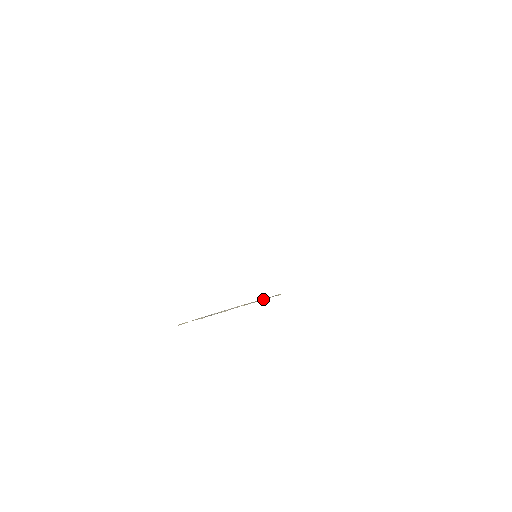
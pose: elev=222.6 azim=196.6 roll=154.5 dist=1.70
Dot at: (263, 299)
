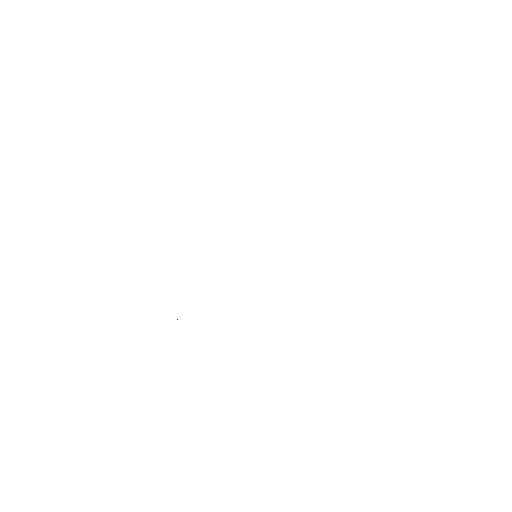
Dot at: occluded
